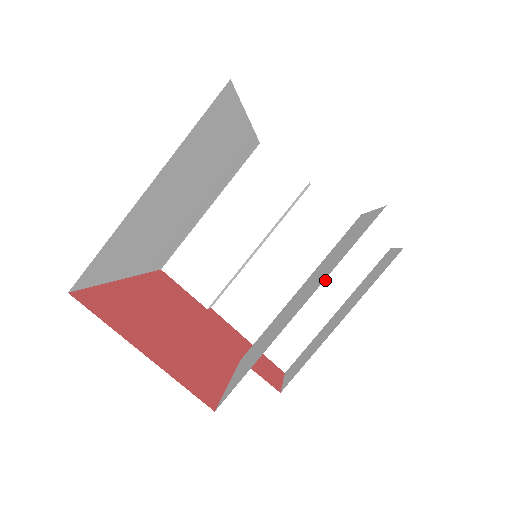
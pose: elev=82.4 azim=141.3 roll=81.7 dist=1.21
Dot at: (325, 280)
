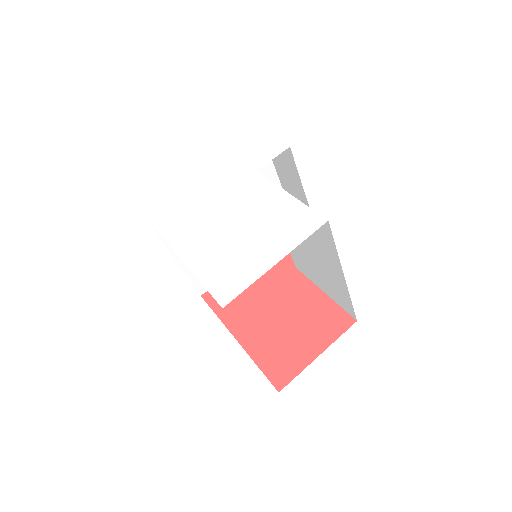
Dot at: occluded
